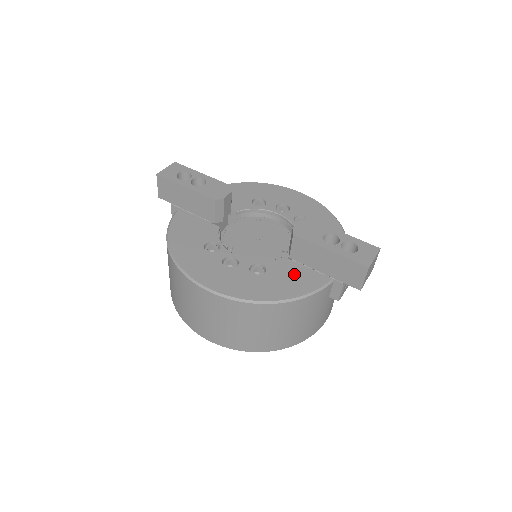
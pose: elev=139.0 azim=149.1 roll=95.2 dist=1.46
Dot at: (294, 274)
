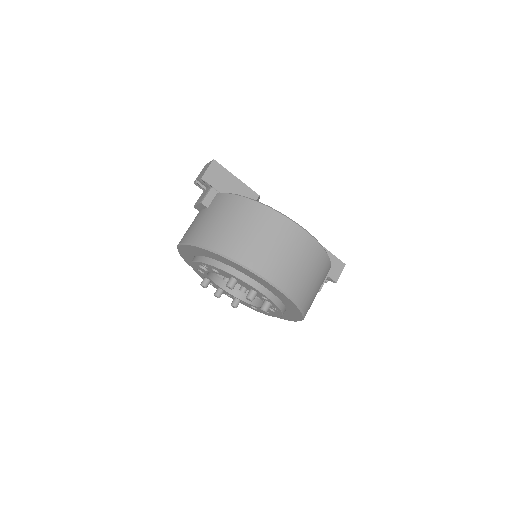
Dot at: occluded
